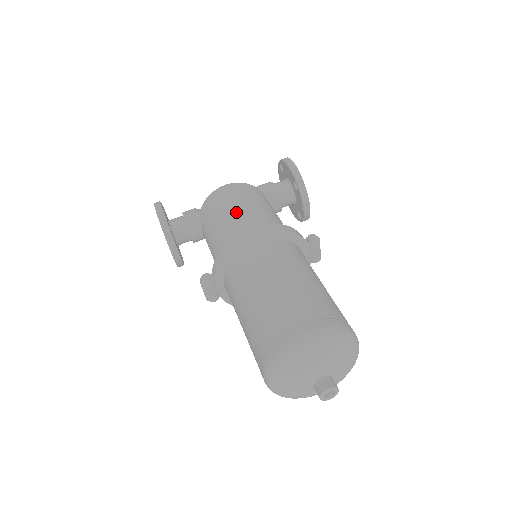
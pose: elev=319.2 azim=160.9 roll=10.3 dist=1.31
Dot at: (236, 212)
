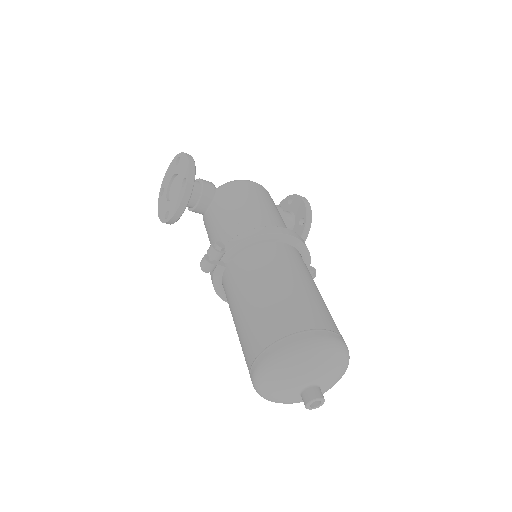
Dot at: (265, 208)
